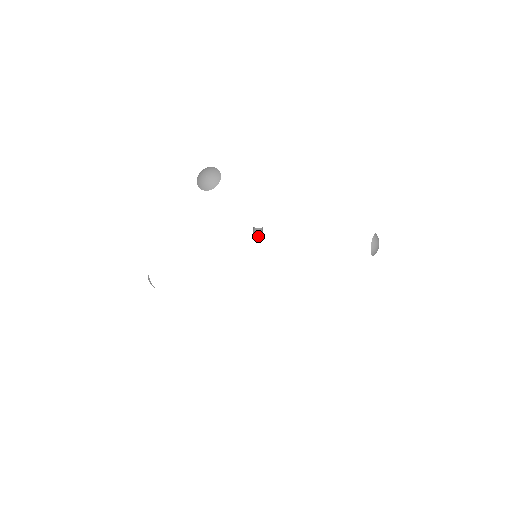
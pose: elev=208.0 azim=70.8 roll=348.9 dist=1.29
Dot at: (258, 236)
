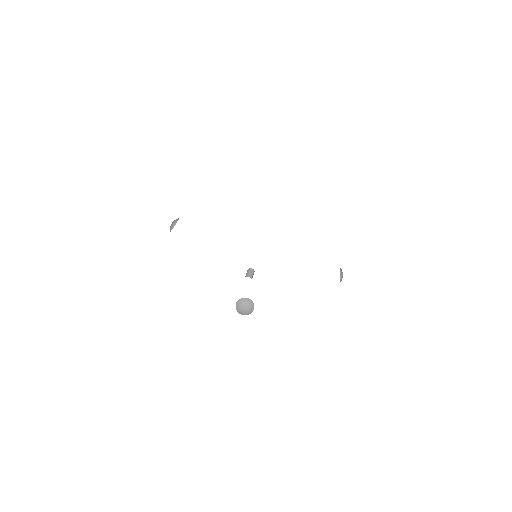
Dot at: occluded
